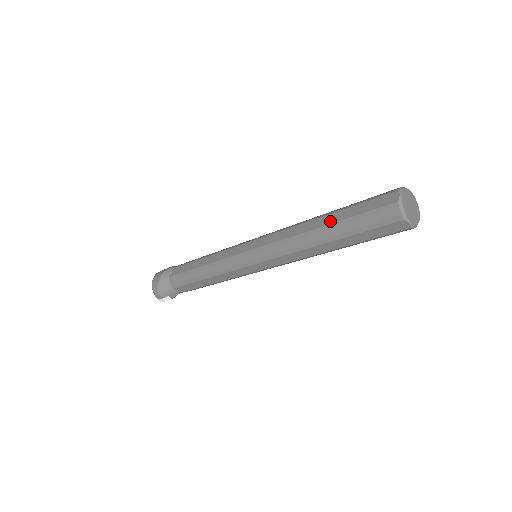
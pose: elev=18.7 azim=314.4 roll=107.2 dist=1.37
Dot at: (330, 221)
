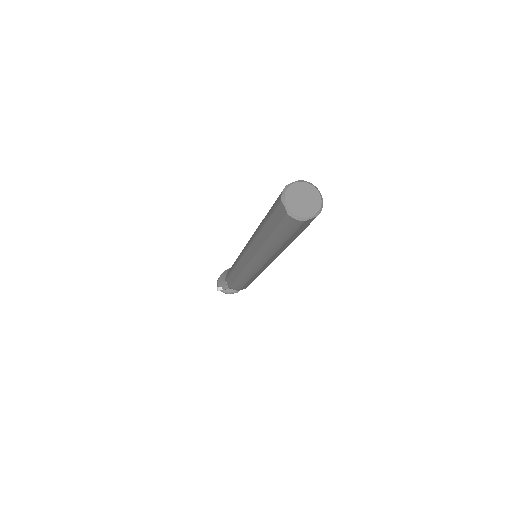
Dot at: occluded
